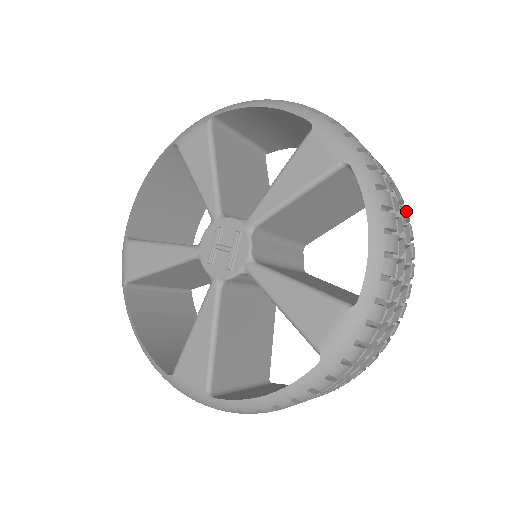
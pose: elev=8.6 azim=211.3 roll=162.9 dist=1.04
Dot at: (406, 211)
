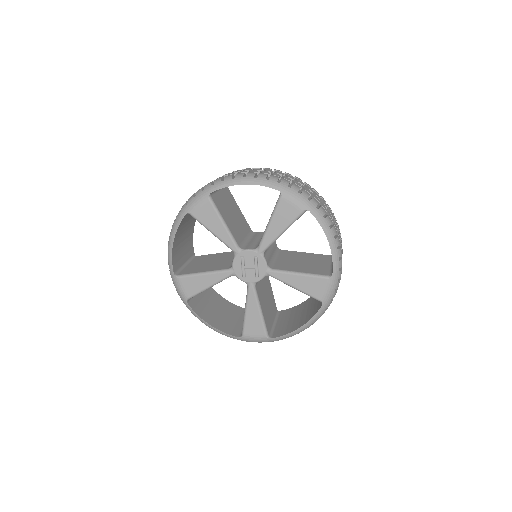
Dot at: (330, 208)
